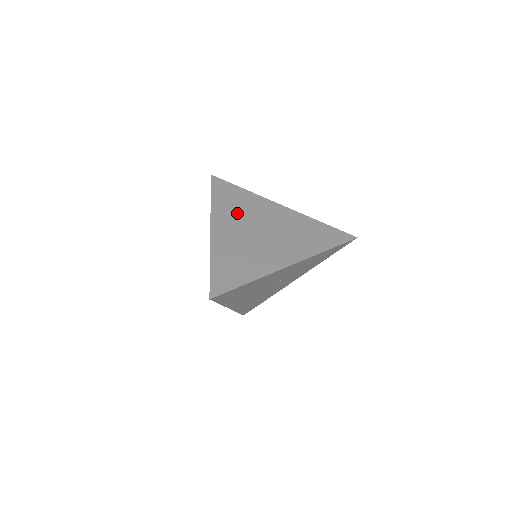
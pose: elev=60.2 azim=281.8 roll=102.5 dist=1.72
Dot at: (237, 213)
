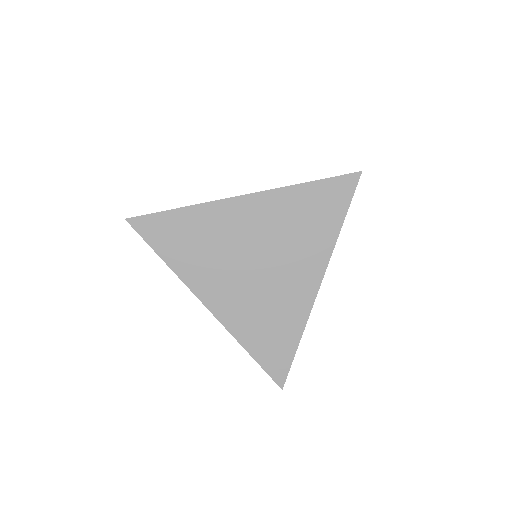
Dot at: (210, 258)
